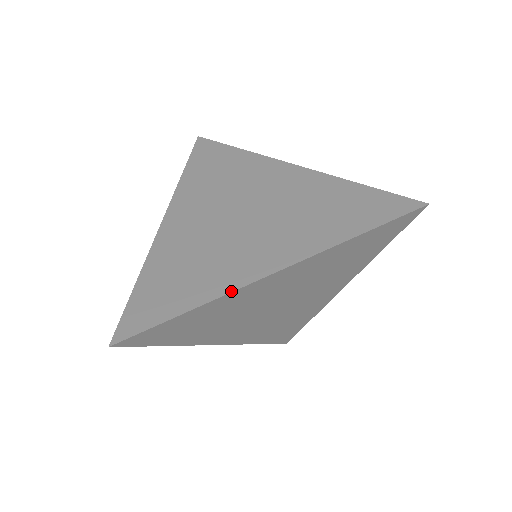
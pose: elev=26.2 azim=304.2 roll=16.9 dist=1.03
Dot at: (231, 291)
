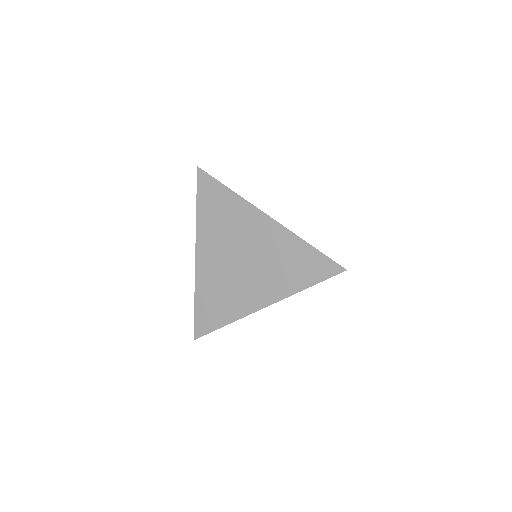
Dot at: (244, 316)
